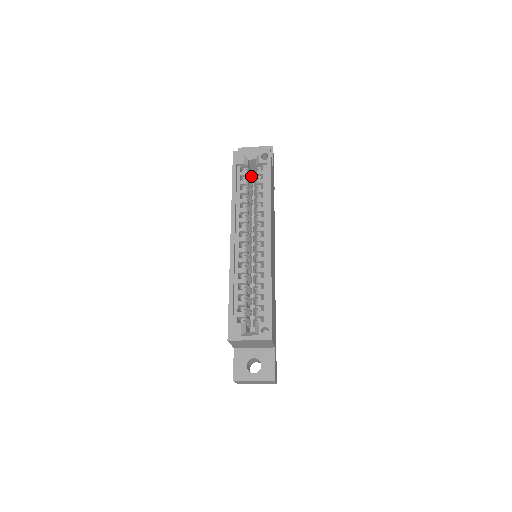
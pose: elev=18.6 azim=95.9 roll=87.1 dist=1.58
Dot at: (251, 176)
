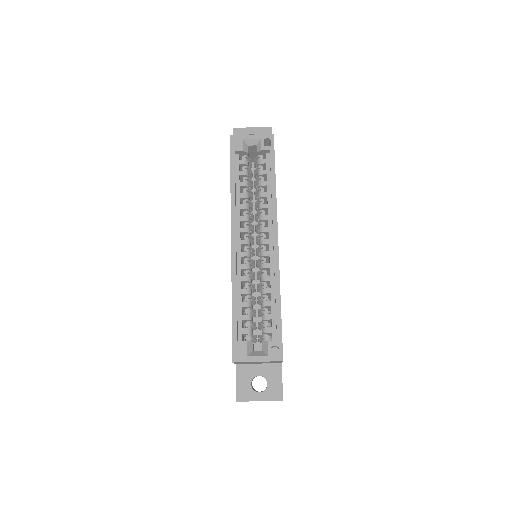
Dot at: (251, 164)
